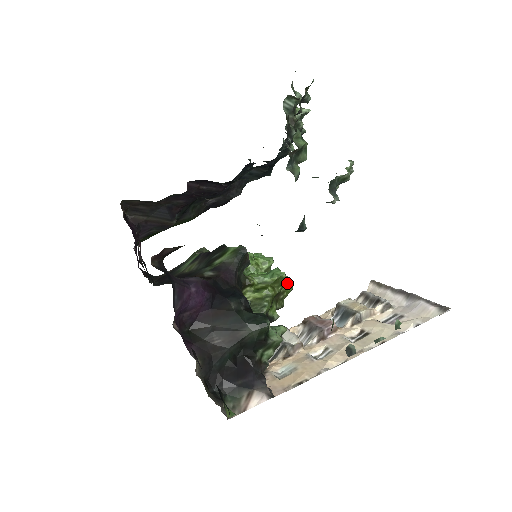
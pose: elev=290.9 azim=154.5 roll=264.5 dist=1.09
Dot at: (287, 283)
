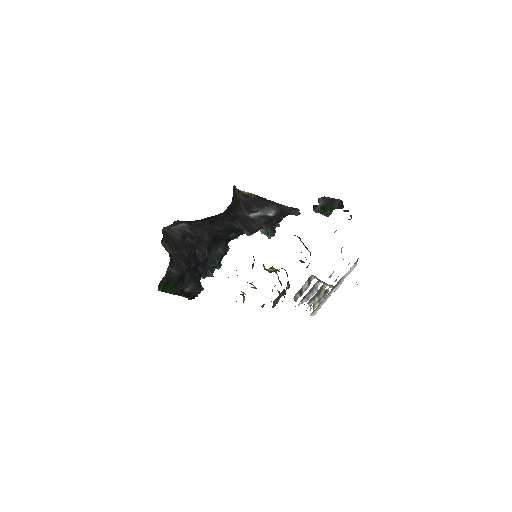
Dot at: occluded
